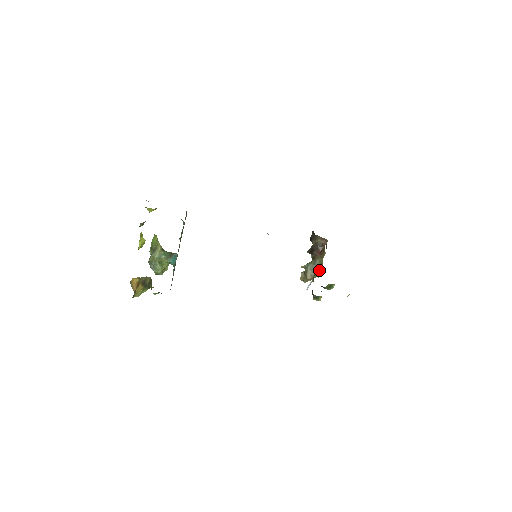
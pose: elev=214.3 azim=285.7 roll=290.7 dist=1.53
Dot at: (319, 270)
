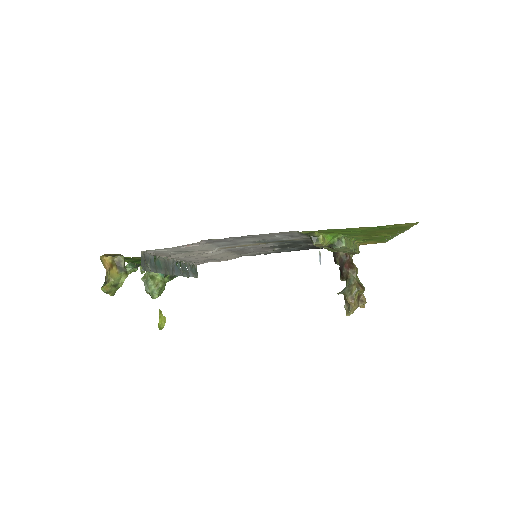
Dot at: (357, 287)
